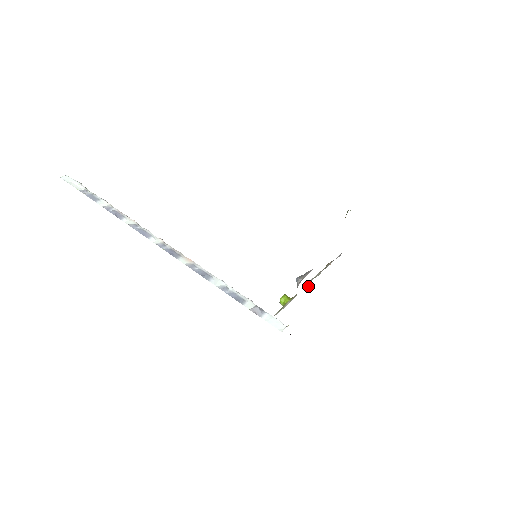
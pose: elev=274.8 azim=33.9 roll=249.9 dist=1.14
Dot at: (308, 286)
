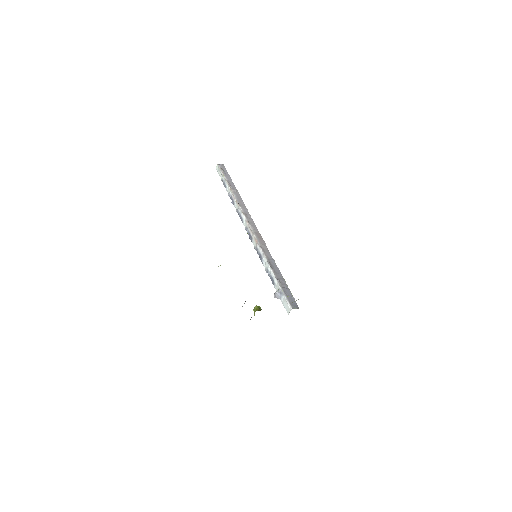
Dot at: occluded
